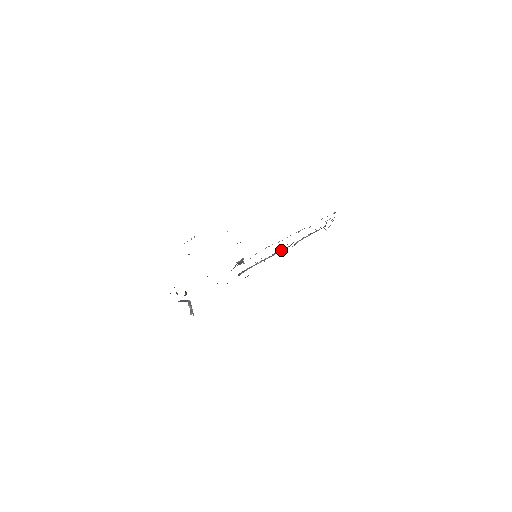
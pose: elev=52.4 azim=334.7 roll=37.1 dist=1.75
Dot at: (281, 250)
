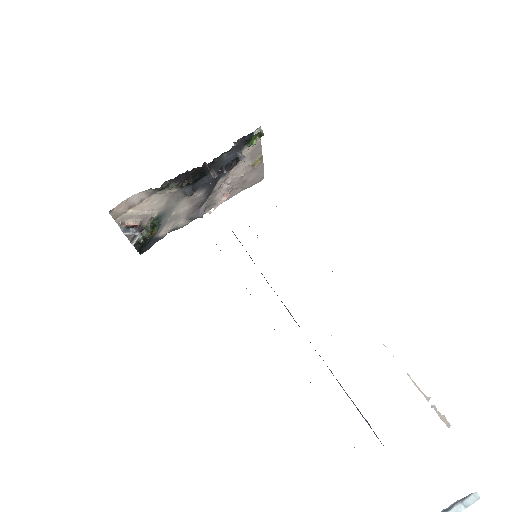
Dot at: occluded
